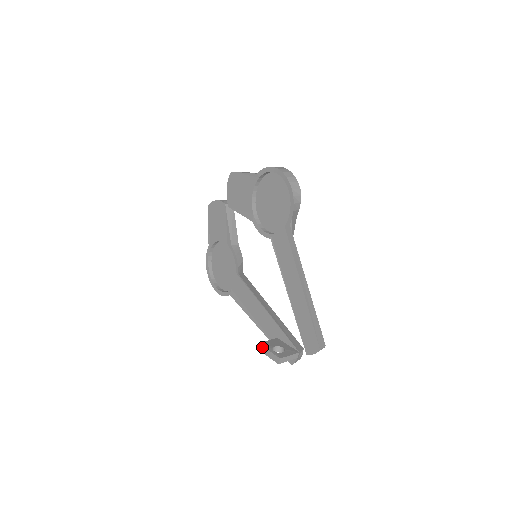
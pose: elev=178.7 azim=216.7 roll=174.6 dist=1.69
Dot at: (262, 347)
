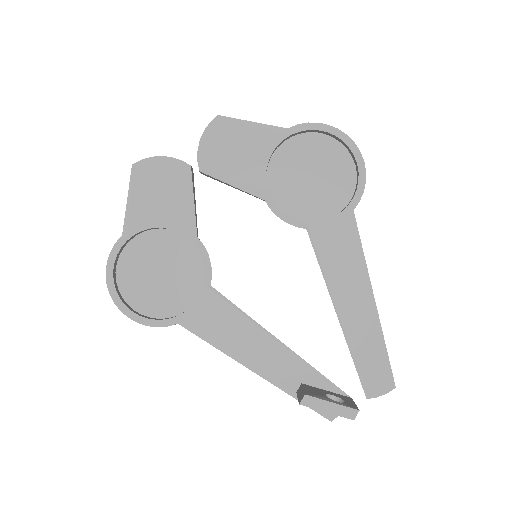
Dot at: (316, 399)
